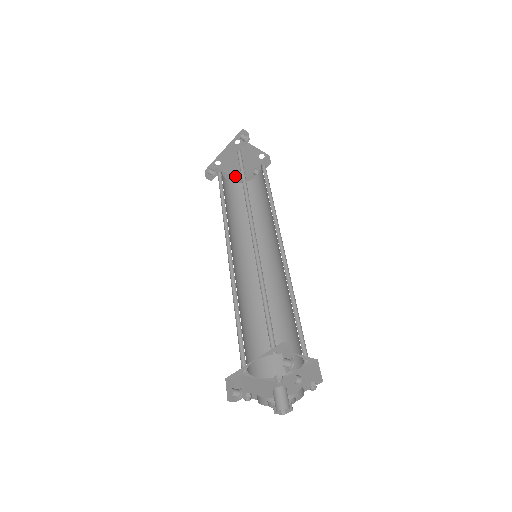
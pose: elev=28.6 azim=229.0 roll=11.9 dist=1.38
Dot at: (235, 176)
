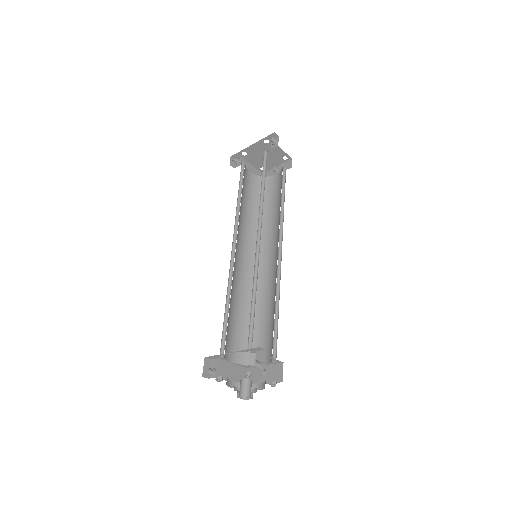
Dot at: (257, 167)
